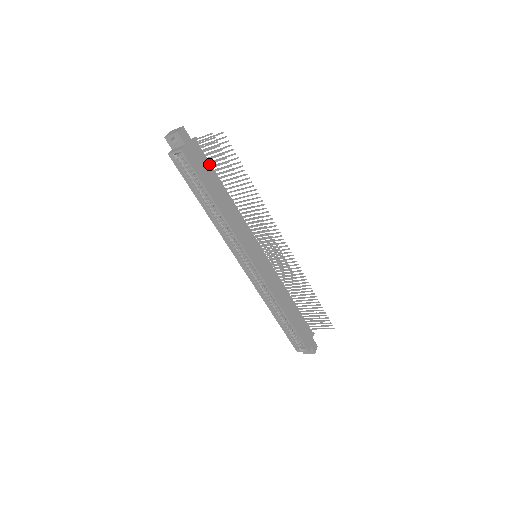
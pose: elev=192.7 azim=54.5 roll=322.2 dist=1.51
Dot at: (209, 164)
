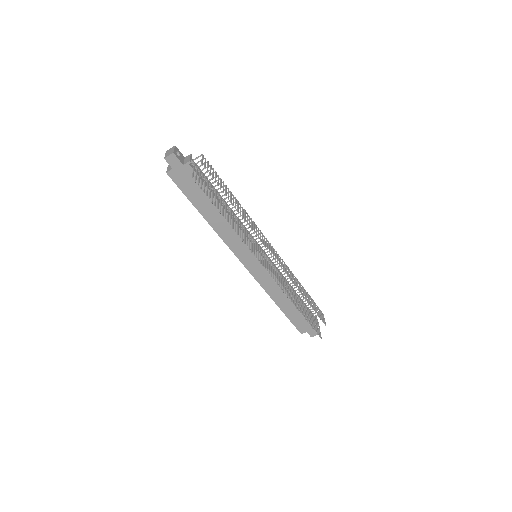
Dot at: (203, 184)
